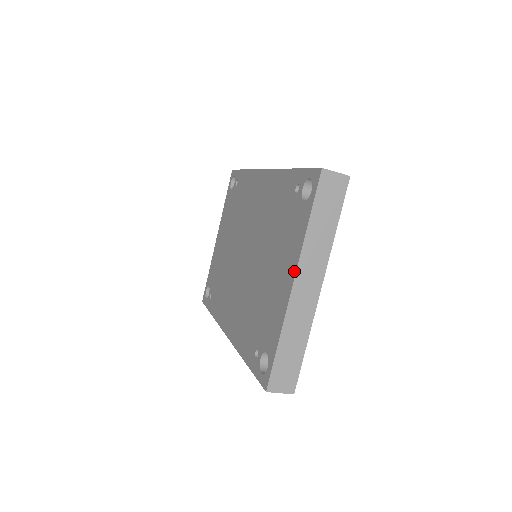
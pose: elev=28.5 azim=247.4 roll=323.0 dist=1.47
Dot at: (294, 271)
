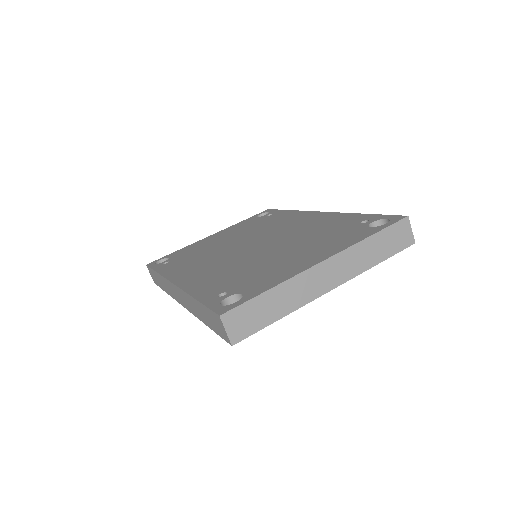
Dot at: (329, 255)
